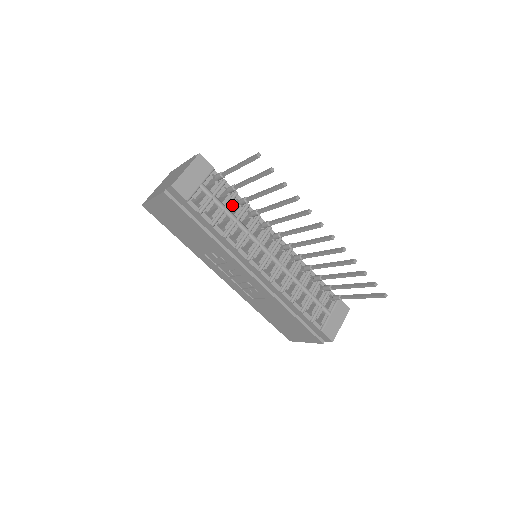
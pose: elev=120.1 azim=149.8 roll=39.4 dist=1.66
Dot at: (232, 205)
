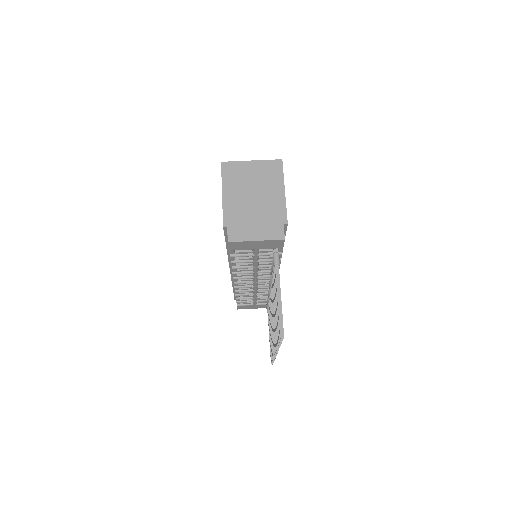
Dot at: (266, 261)
